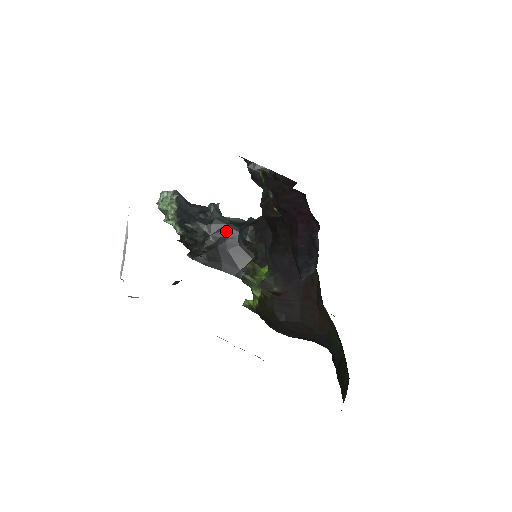
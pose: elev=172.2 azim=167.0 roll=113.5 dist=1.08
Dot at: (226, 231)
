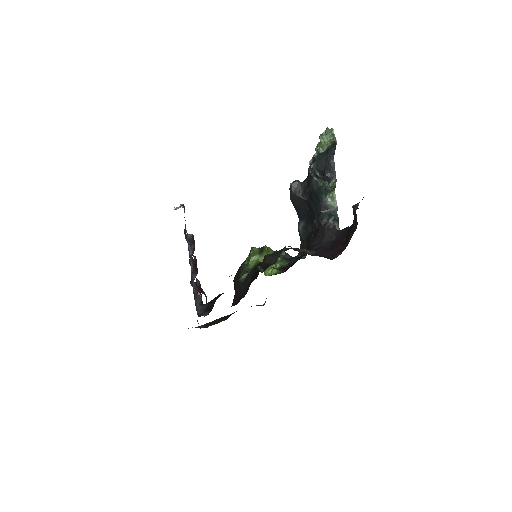
Dot at: (316, 204)
